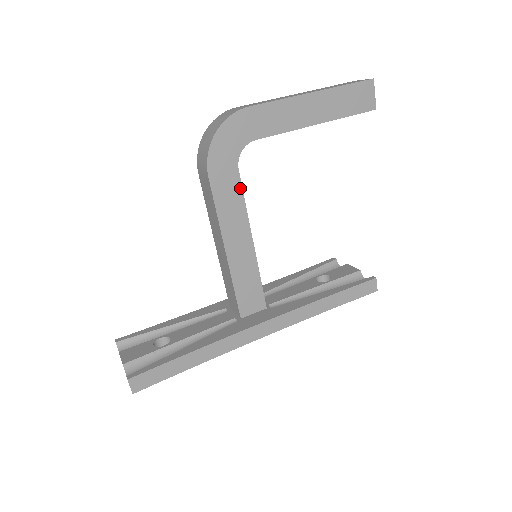
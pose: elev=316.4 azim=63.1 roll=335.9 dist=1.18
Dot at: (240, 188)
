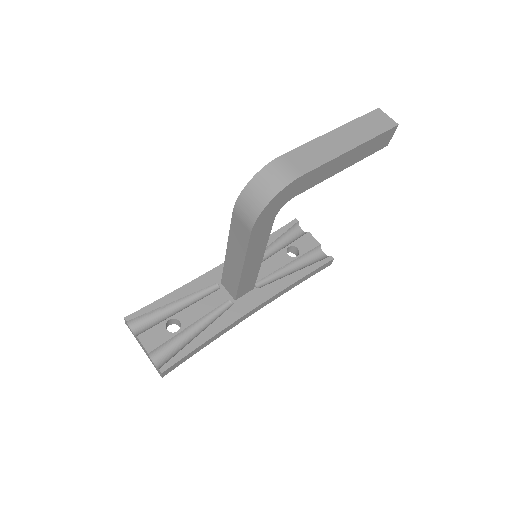
Dot at: (270, 230)
